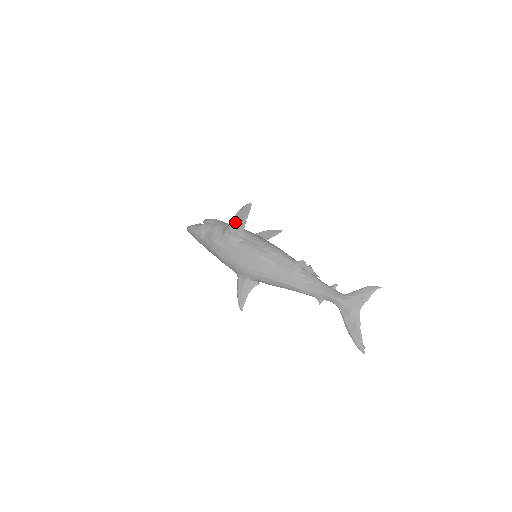
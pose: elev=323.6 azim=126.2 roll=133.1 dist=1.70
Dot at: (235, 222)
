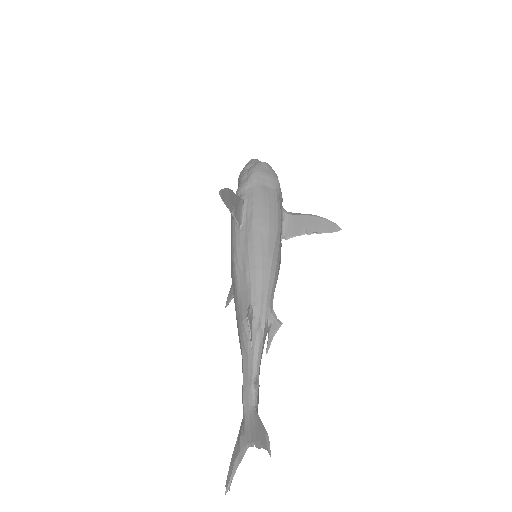
Dot at: occluded
